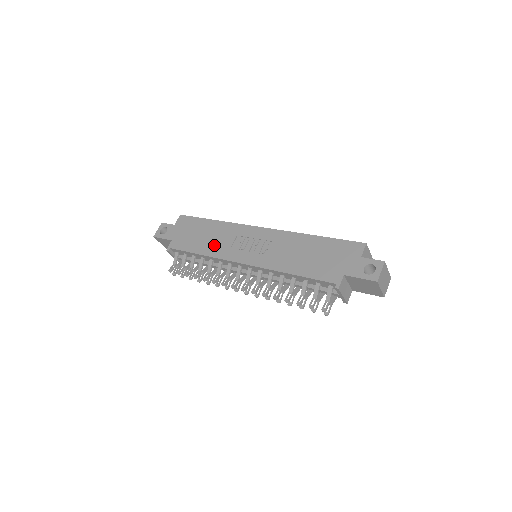
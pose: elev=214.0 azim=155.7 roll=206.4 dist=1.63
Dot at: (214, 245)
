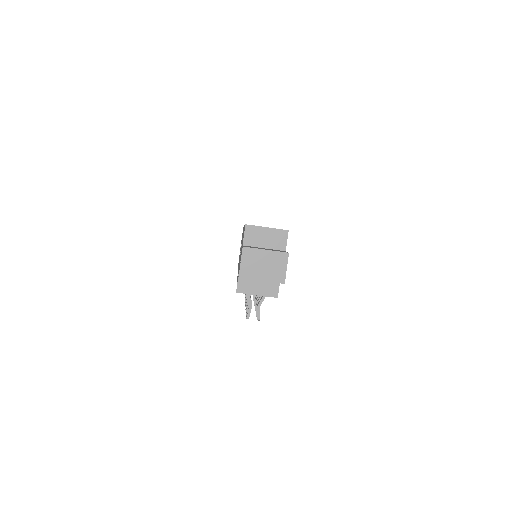
Dot at: occluded
